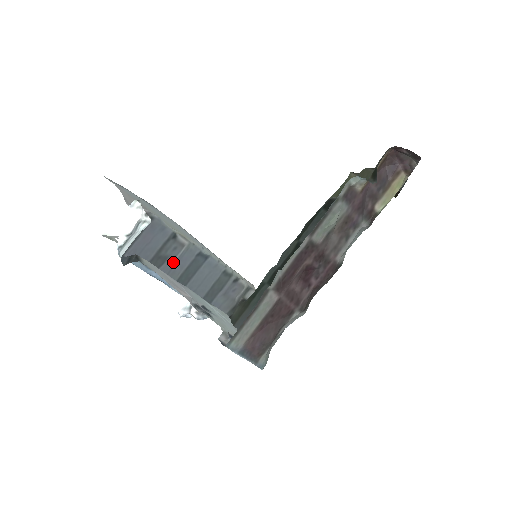
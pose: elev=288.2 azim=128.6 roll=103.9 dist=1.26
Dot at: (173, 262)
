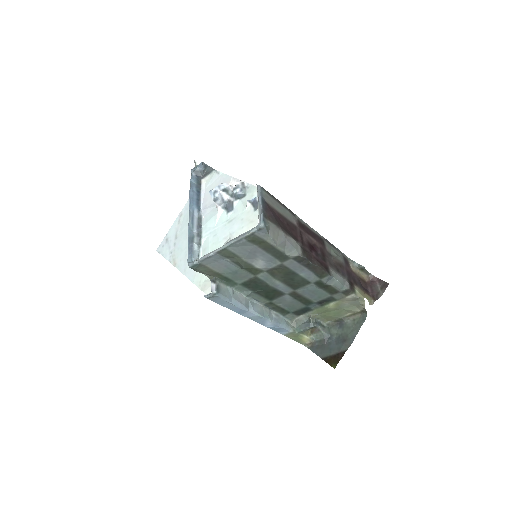
Dot at: occluded
